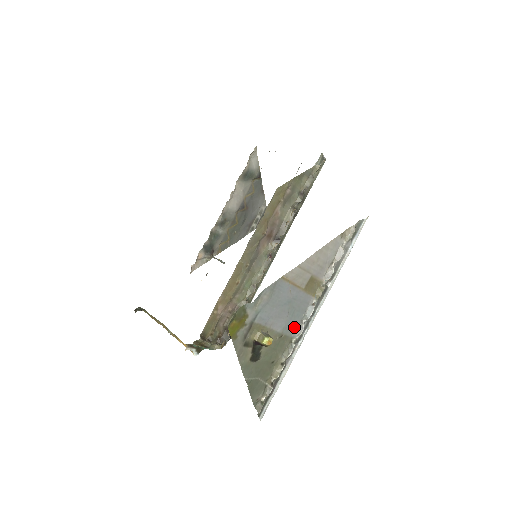
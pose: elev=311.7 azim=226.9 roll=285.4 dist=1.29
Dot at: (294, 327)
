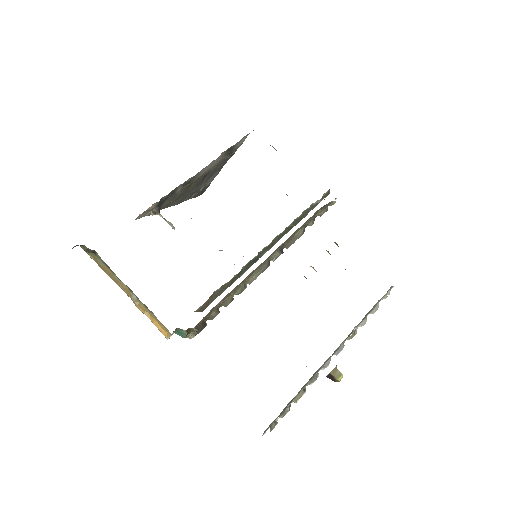
Dot at: (328, 360)
